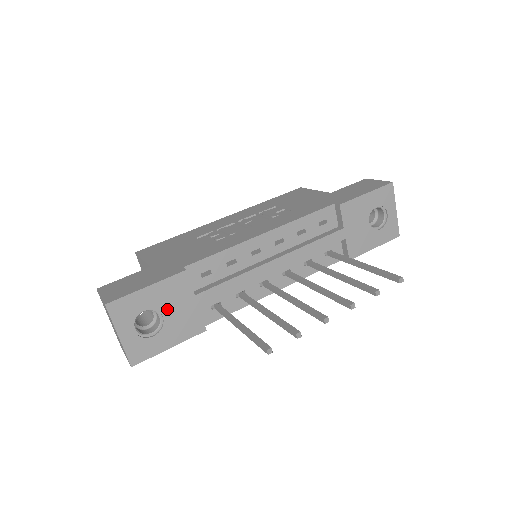
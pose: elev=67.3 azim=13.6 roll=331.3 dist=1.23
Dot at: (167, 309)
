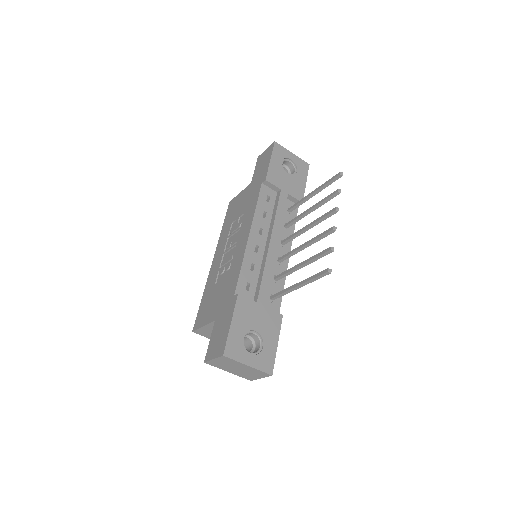
Dot at: (253, 325)
